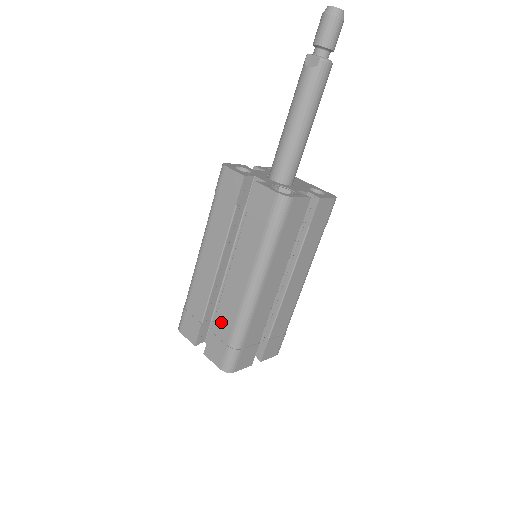
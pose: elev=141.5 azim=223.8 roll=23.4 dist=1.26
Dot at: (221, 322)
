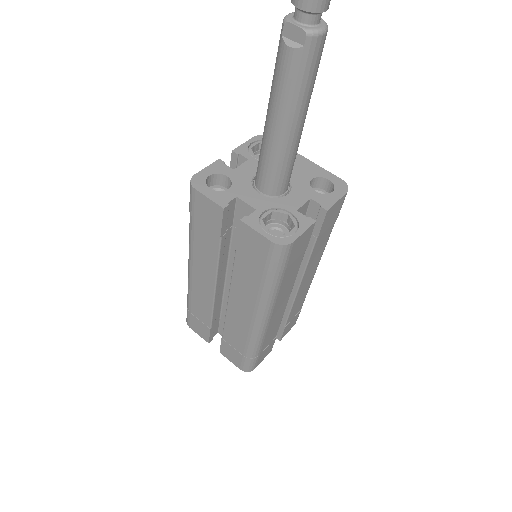
Dot at: (231, 336)
